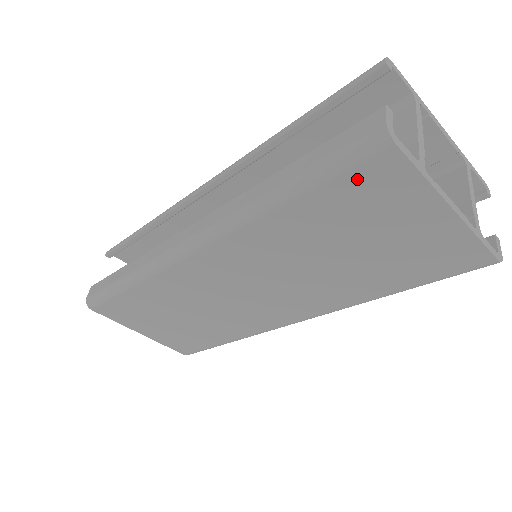
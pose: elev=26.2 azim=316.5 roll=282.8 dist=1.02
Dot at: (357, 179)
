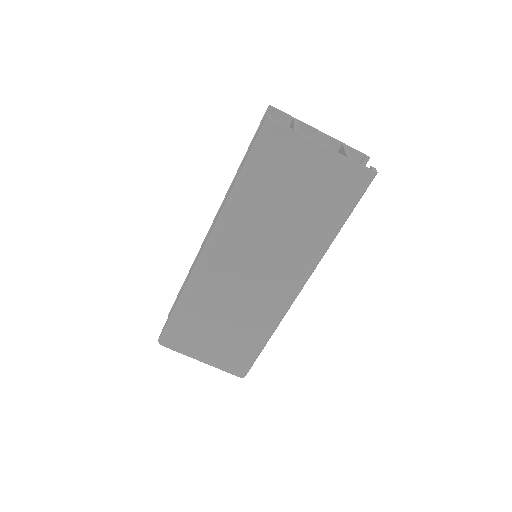
Dot at: (268, 149)
